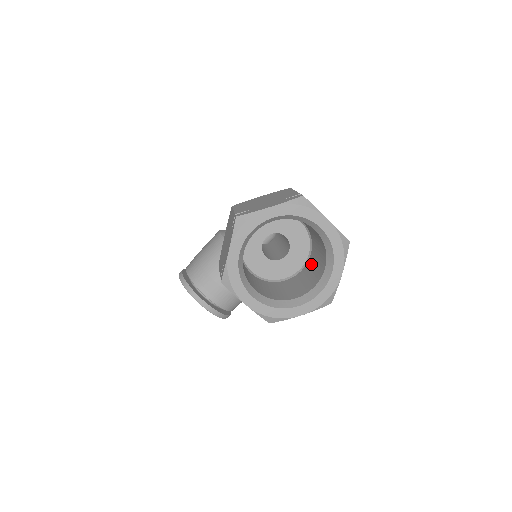
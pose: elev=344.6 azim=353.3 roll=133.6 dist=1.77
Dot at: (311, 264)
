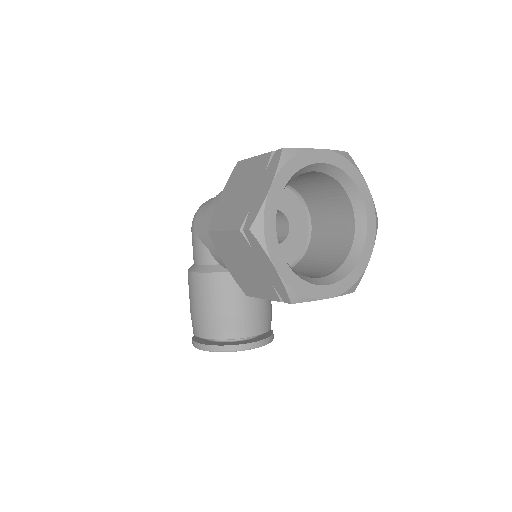
Dot at: (318, 210)
